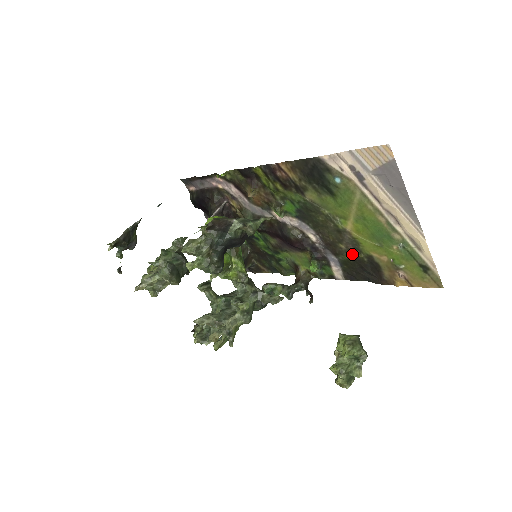
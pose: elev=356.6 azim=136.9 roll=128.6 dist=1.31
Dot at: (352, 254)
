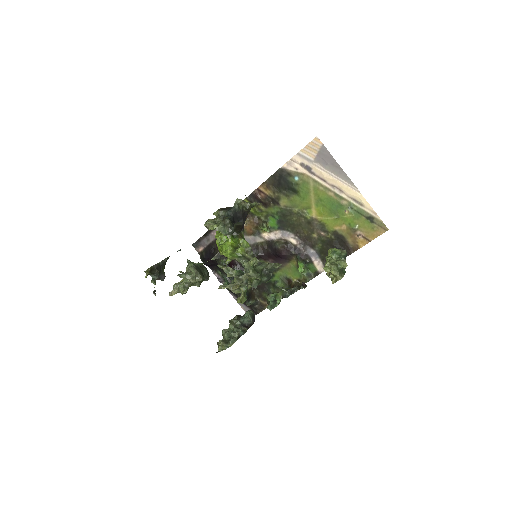
Dot at: (323, 238)
